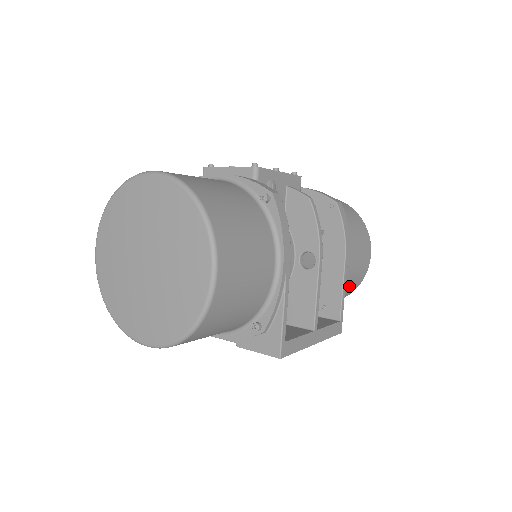
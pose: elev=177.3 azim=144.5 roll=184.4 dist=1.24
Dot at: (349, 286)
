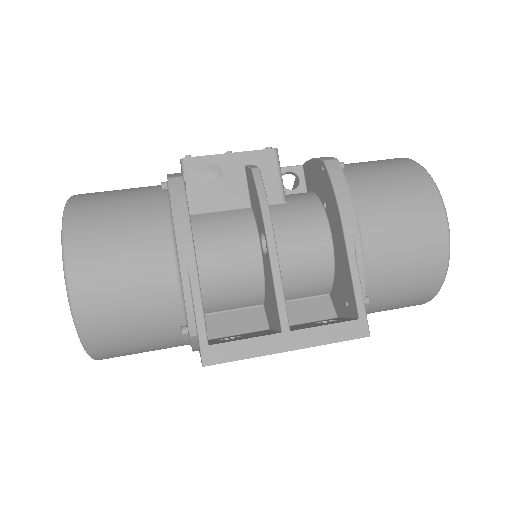
Dot at: (409, 269)
